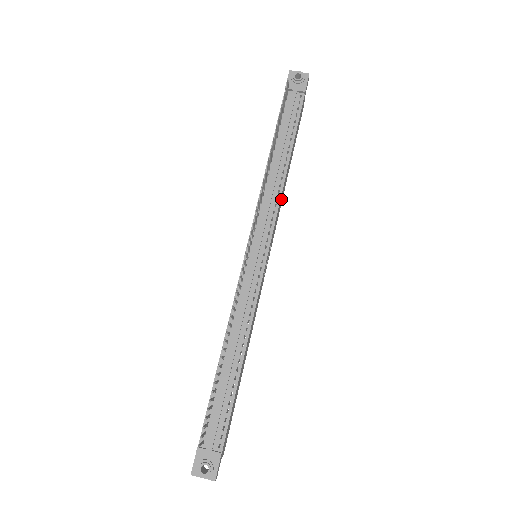
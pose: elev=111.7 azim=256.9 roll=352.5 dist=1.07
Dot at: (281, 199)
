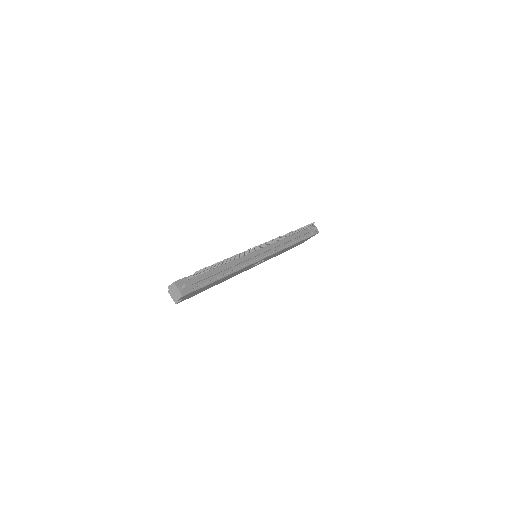
Dot at: (278, 253)
